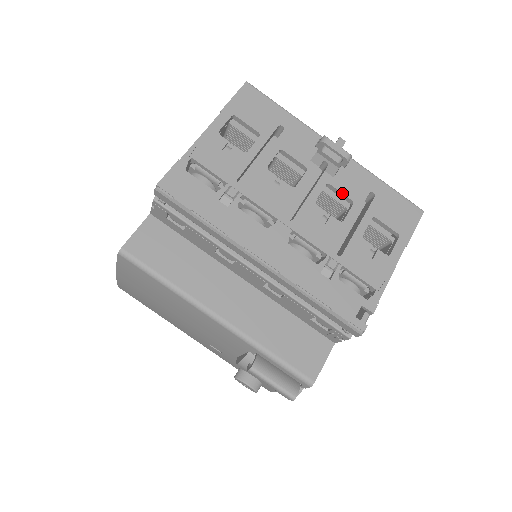
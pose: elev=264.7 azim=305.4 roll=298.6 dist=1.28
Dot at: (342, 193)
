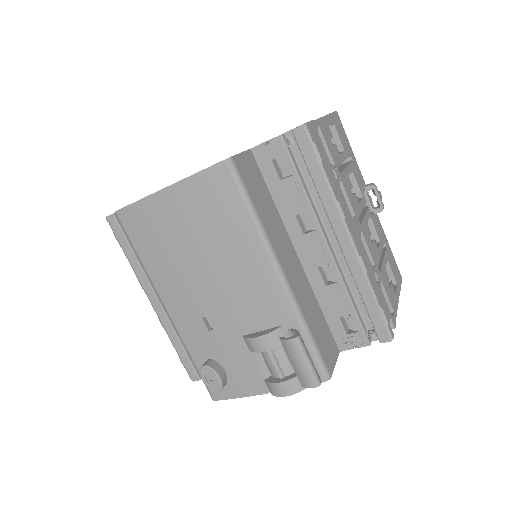
Dot at: (376, 230)
